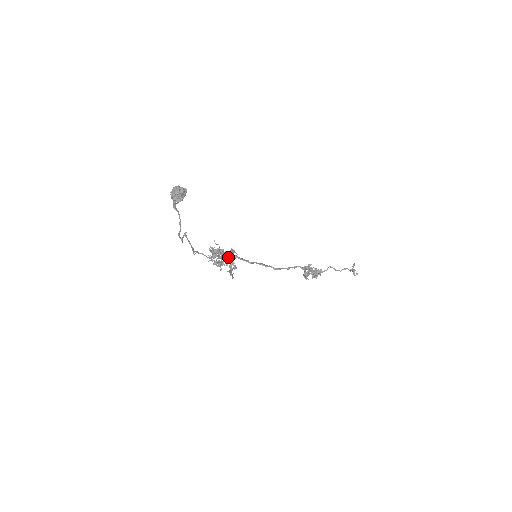
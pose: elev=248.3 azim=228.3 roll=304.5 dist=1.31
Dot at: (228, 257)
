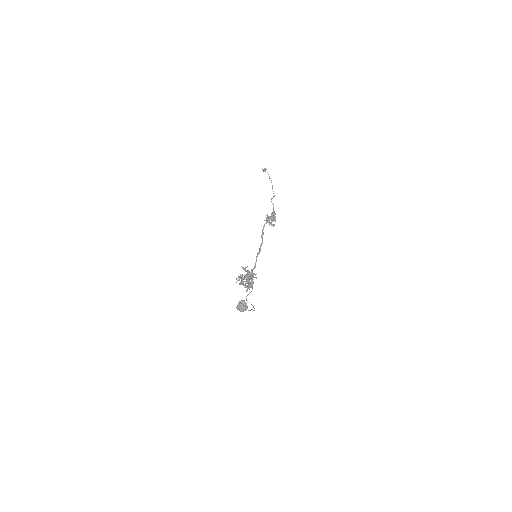
Dot at: (248, 275)
